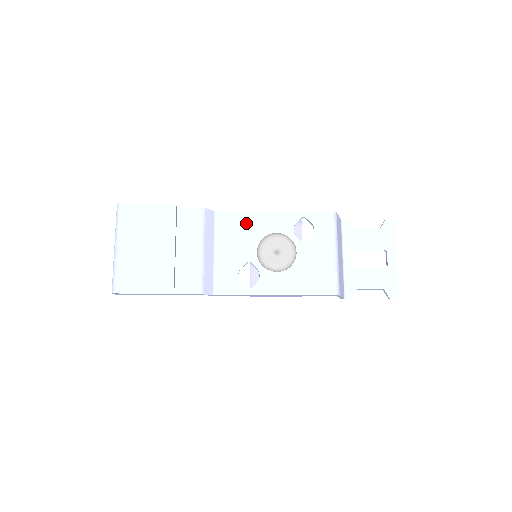
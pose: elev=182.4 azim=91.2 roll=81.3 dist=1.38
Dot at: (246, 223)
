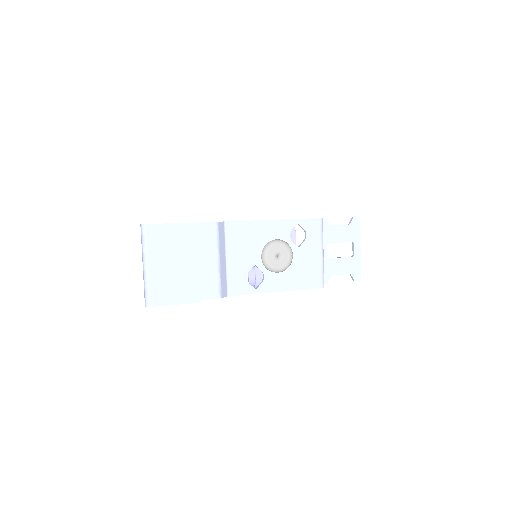
Dot at: (251, 232)
